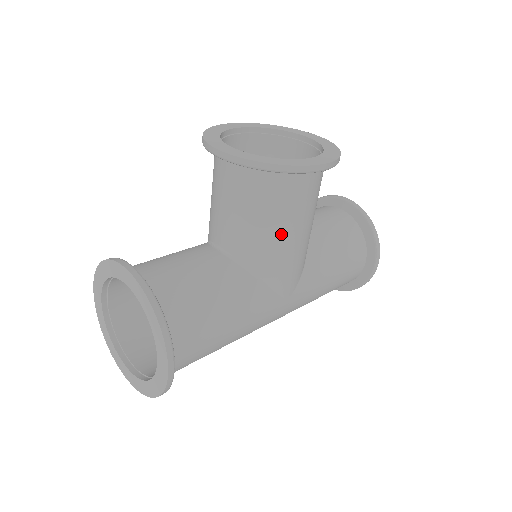
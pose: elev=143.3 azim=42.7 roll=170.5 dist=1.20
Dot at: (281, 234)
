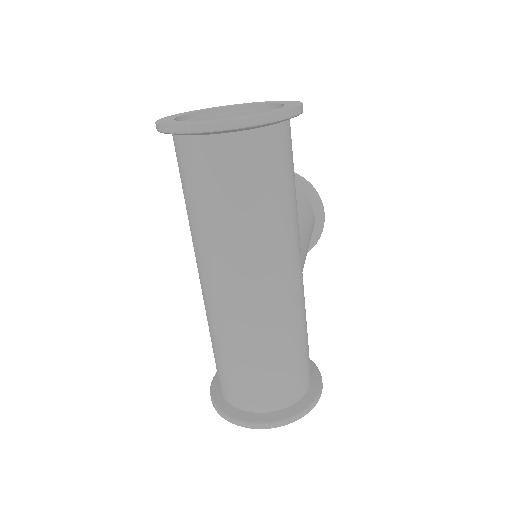
Dot at: (304, 218)
